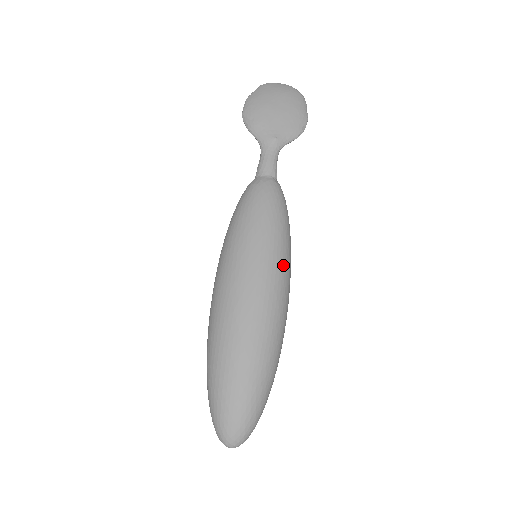
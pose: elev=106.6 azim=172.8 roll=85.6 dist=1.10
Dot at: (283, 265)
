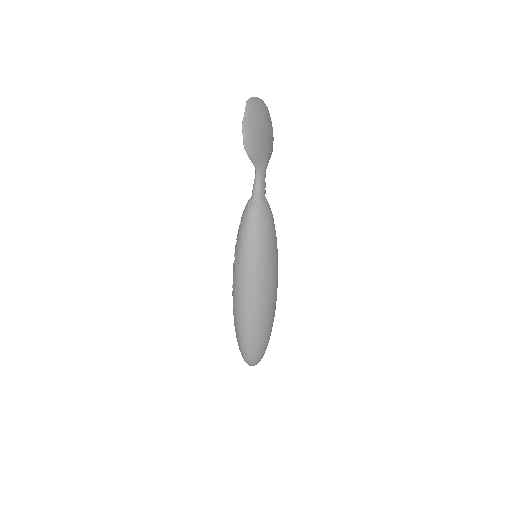
Dot at: occluded
